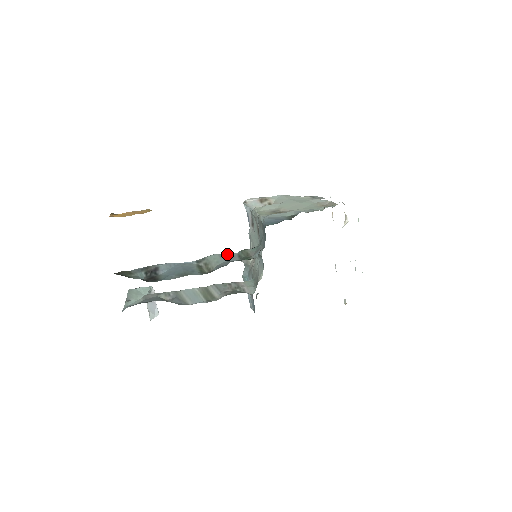
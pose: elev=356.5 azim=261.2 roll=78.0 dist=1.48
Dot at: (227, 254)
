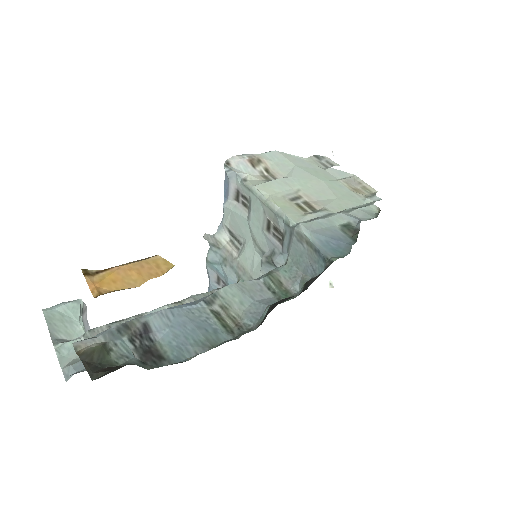
Dot at: (248, 283)
